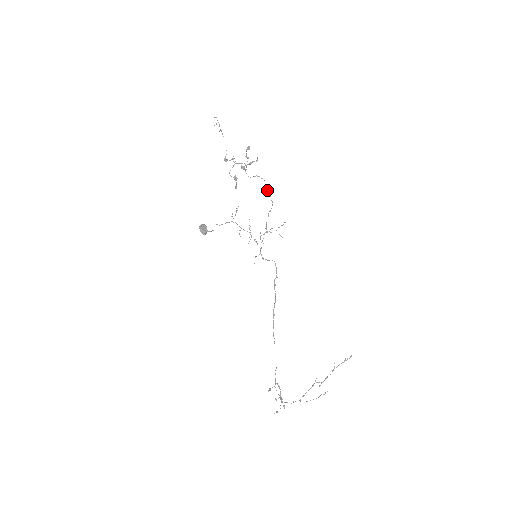
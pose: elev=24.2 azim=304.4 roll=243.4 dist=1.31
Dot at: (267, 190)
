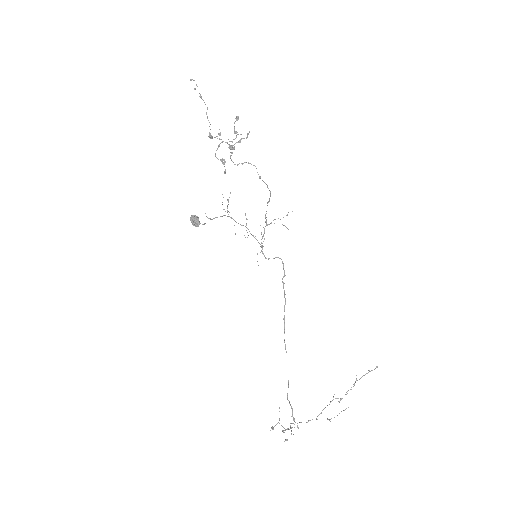
Dot at: occluded
